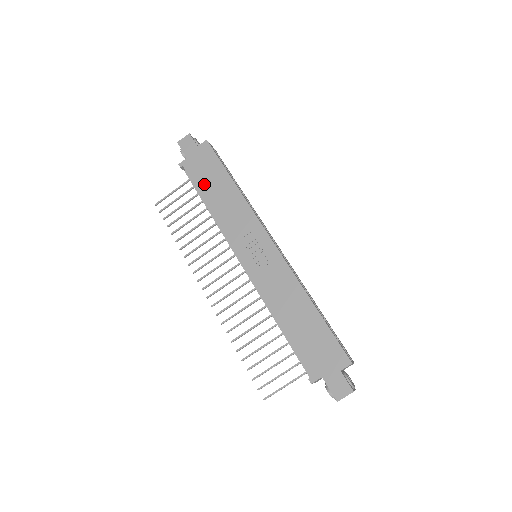
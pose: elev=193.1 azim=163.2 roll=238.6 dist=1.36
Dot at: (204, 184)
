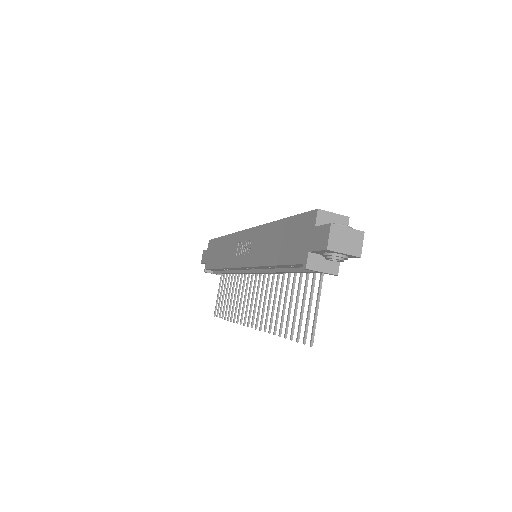
Dot at: (214, 261)
